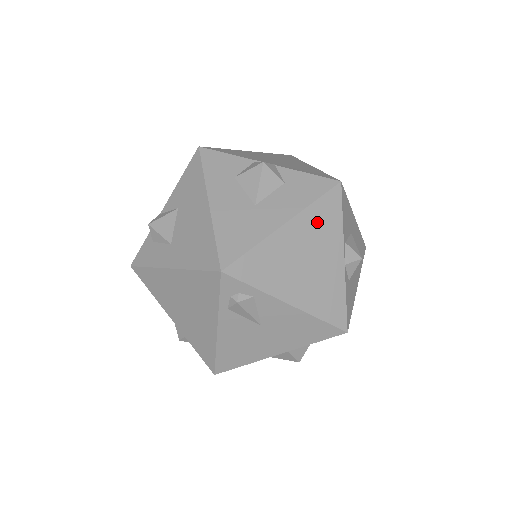
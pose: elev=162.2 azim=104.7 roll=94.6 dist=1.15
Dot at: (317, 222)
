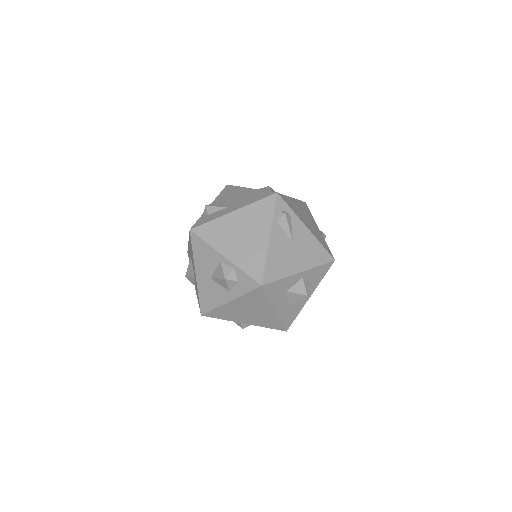
Dot at: (304, 208)
